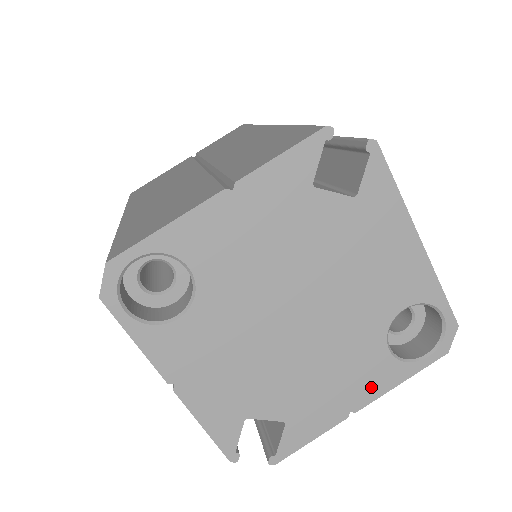
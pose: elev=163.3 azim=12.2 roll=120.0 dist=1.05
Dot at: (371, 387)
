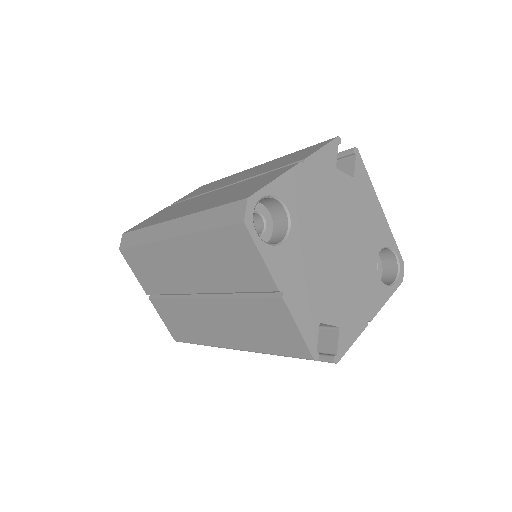
Dot at: (375, 303)
